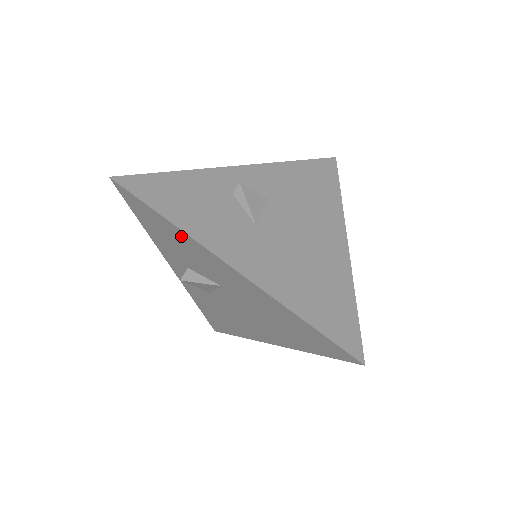
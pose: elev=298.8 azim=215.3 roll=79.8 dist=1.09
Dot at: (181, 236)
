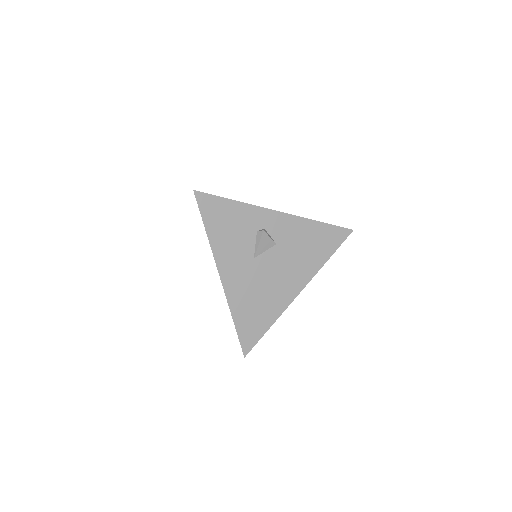
Dot at: occluded
